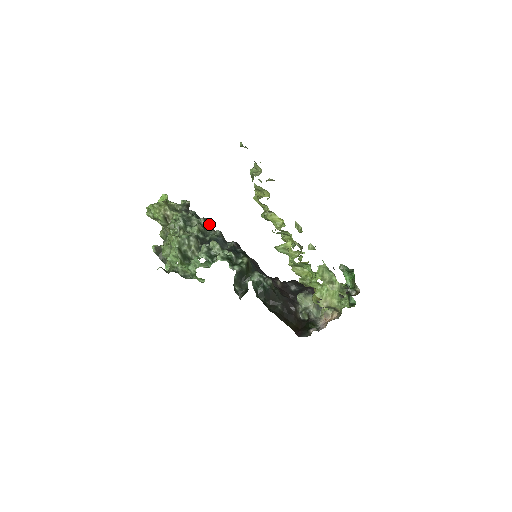
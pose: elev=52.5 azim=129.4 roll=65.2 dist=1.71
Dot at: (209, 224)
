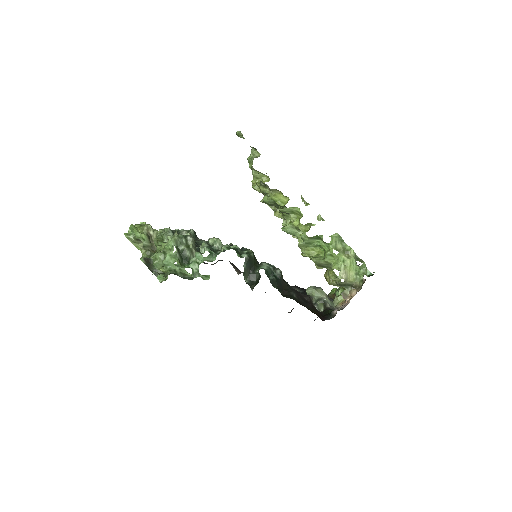
Dot at: (198, 238)
